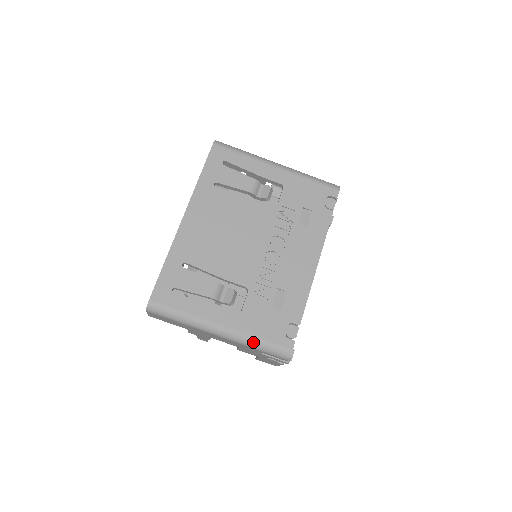
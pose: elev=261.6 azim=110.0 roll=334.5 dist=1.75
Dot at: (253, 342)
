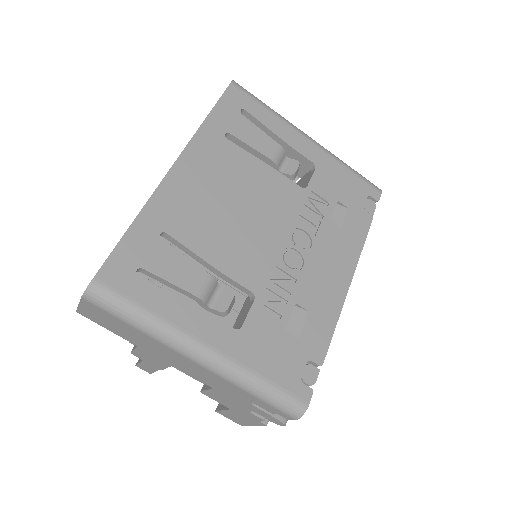
Dot at: (252, 381)
